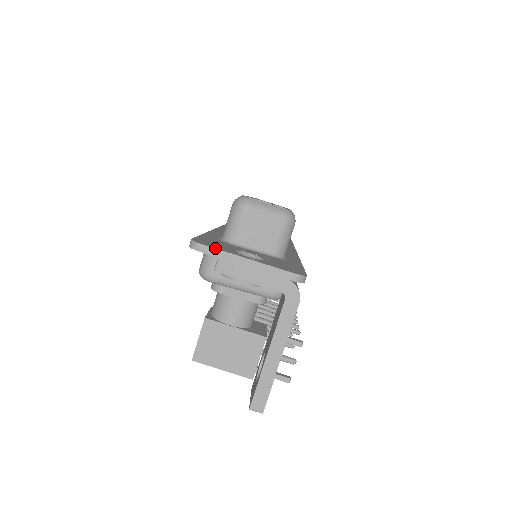
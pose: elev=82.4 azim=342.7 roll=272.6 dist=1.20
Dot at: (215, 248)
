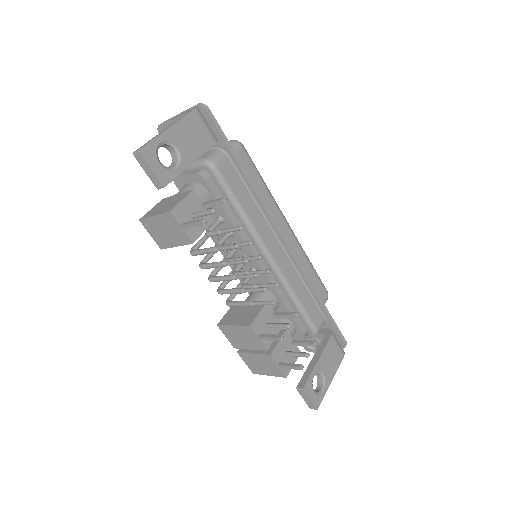
Dot at: occluded
